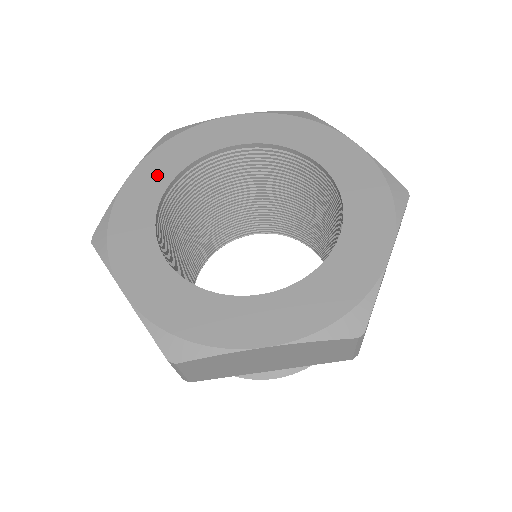
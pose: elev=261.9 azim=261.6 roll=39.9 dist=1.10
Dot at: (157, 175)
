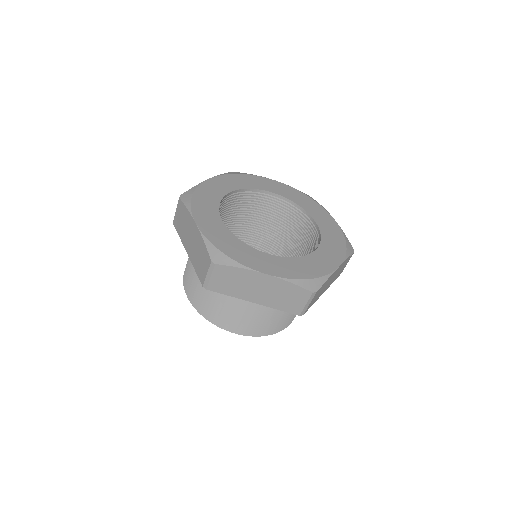
Dot at: (225, 185)
